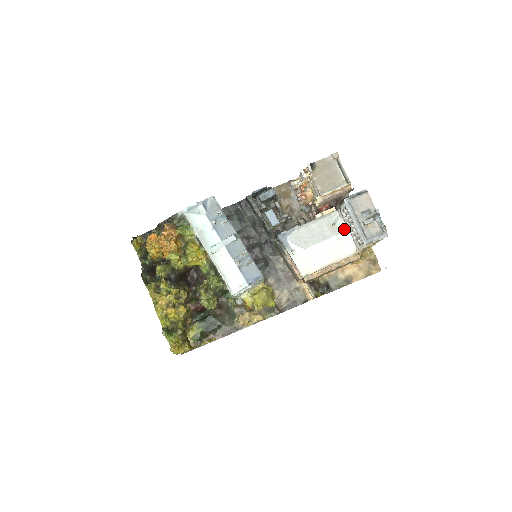
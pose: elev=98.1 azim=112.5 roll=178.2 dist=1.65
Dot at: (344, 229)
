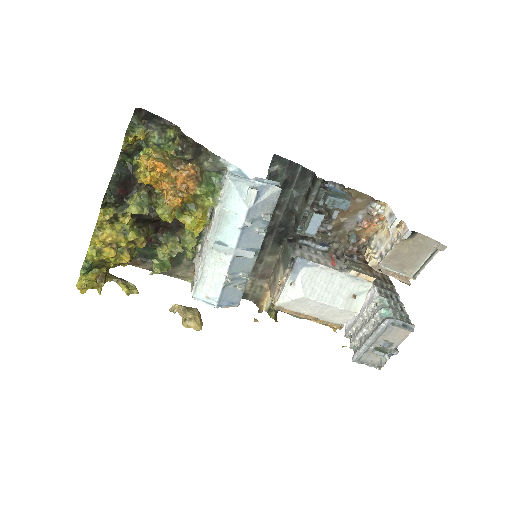
Dot at: (356, 309)
